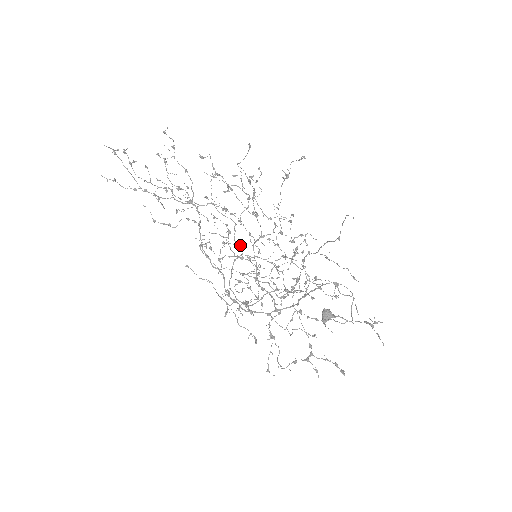
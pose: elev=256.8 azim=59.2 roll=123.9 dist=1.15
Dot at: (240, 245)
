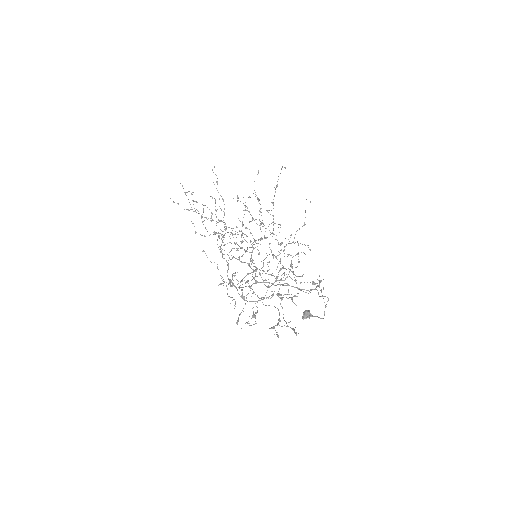
Dot at: occluded
